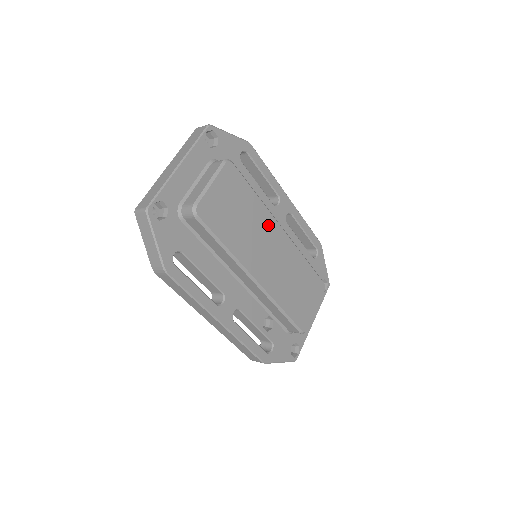
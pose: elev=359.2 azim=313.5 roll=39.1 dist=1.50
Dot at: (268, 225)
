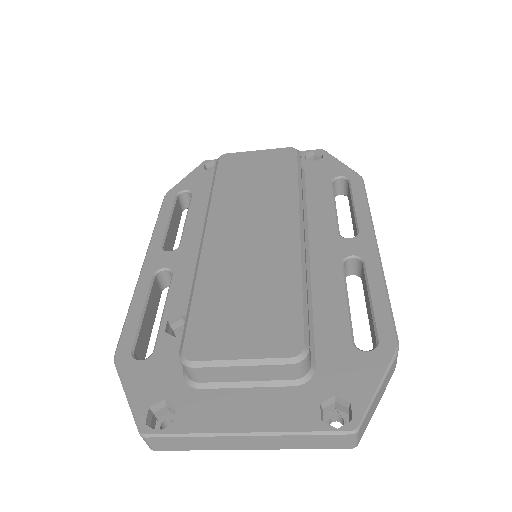
Dot at: (282, 208)
